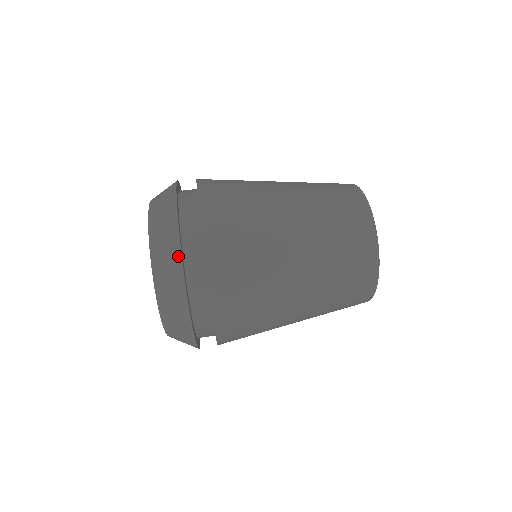
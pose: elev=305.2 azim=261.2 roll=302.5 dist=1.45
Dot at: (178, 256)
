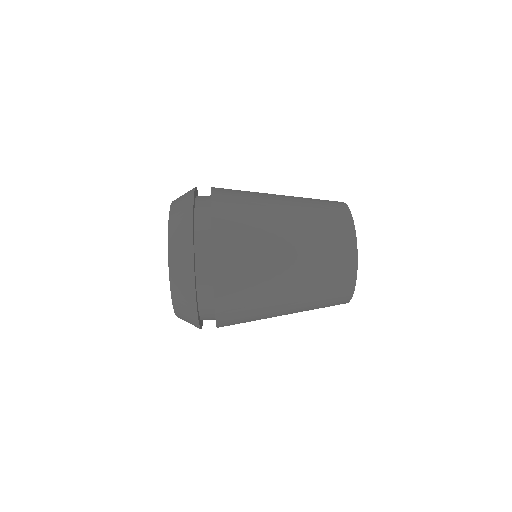
Dot at: (191, 202)
